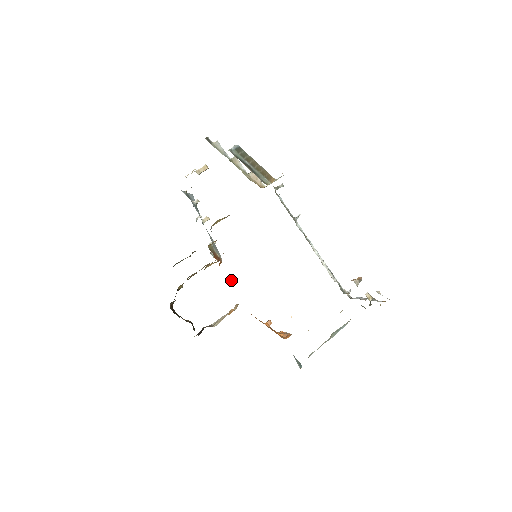
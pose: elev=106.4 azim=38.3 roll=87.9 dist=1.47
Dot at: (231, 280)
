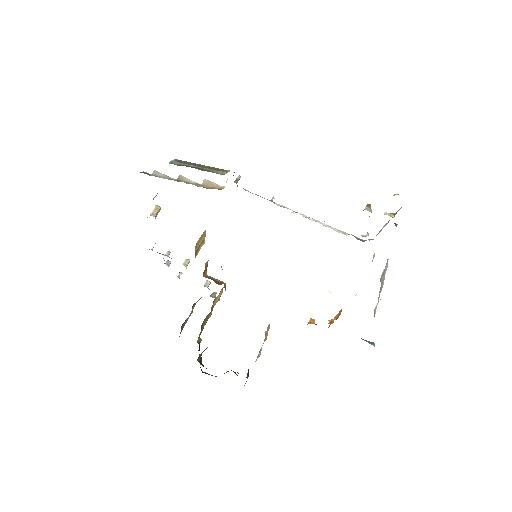
Dot at: occluded
